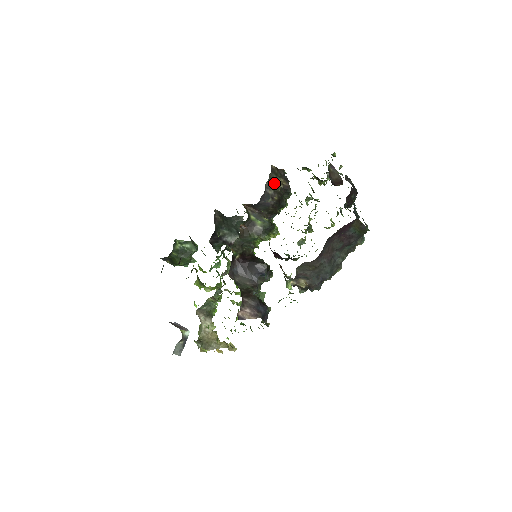
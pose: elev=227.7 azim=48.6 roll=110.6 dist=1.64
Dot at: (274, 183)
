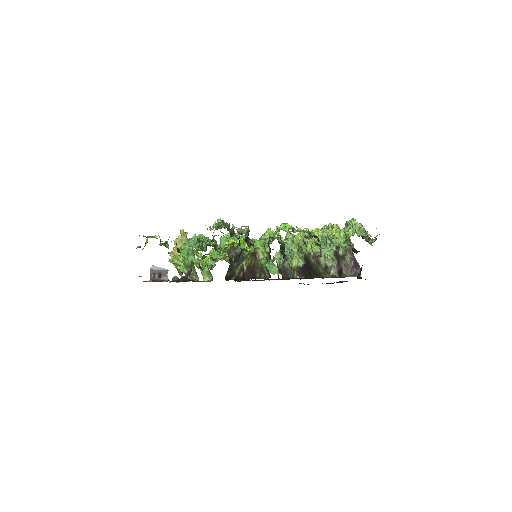
Dot at: occluded
